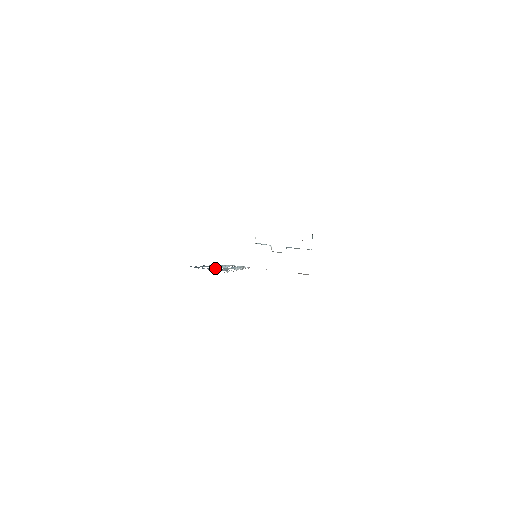
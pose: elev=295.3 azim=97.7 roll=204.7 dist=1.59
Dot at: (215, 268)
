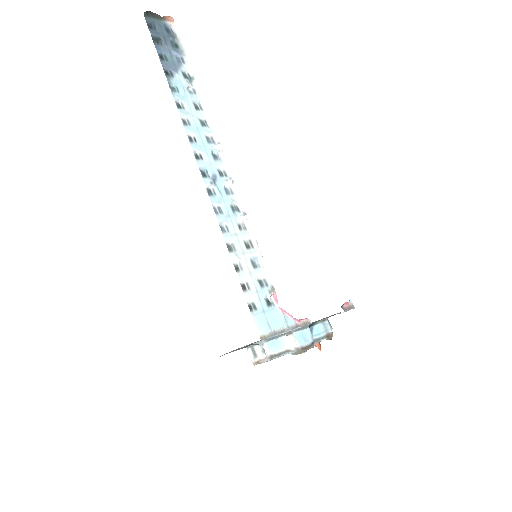
Dot at: (175, 62)
